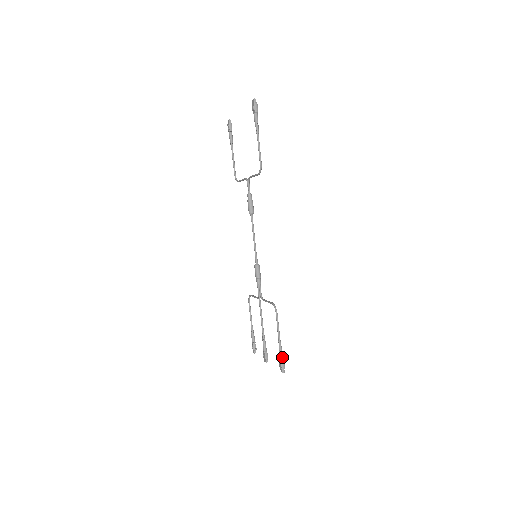
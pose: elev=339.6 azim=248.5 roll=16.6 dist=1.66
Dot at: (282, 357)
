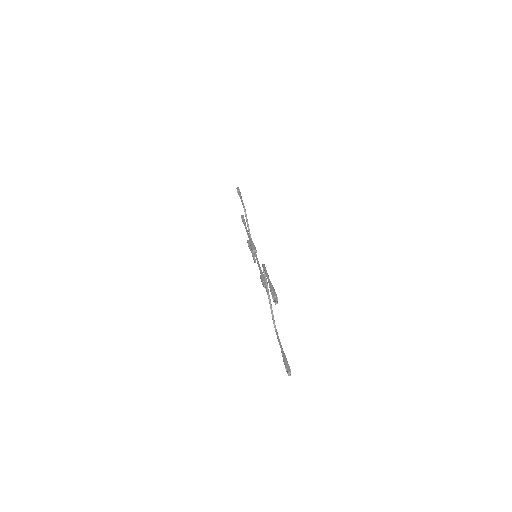
Dot at: occluded
